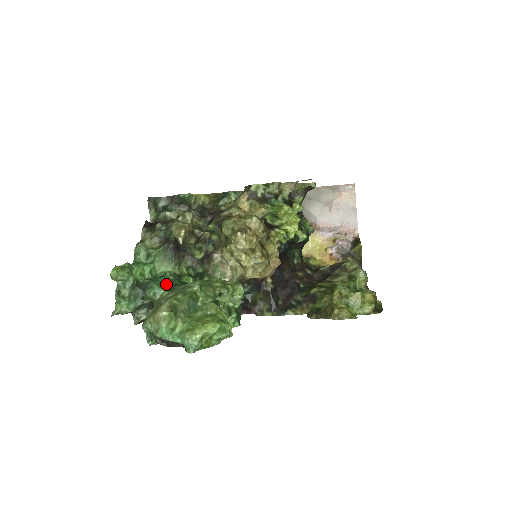
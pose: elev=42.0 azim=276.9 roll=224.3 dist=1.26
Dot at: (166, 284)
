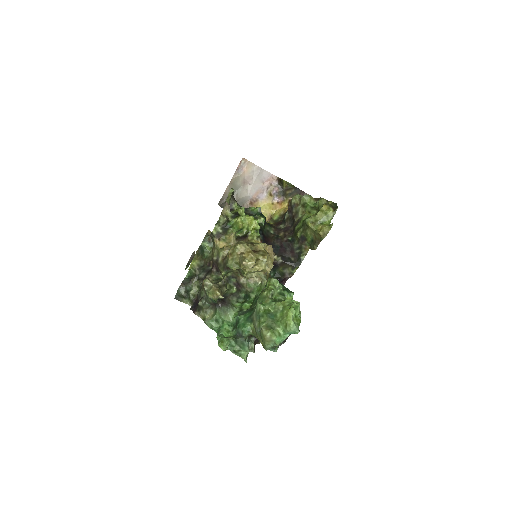
Dot at: (246, 322)
